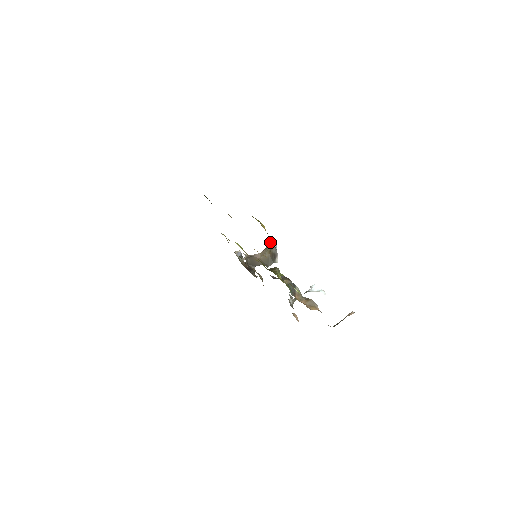
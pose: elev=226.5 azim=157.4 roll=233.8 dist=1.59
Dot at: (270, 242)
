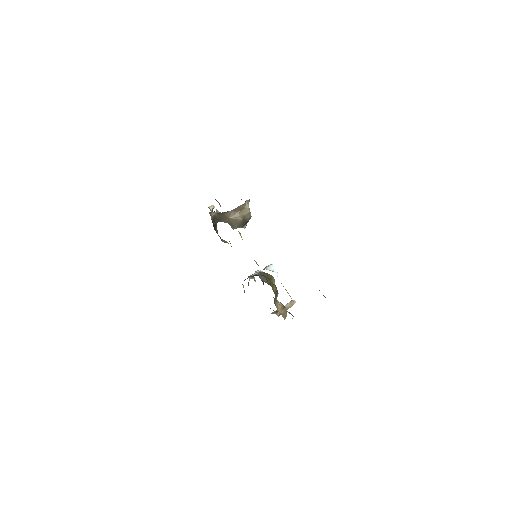
Dot at: (249, 208)
